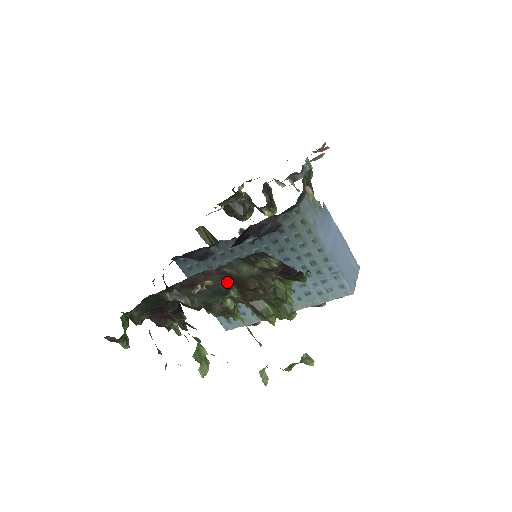
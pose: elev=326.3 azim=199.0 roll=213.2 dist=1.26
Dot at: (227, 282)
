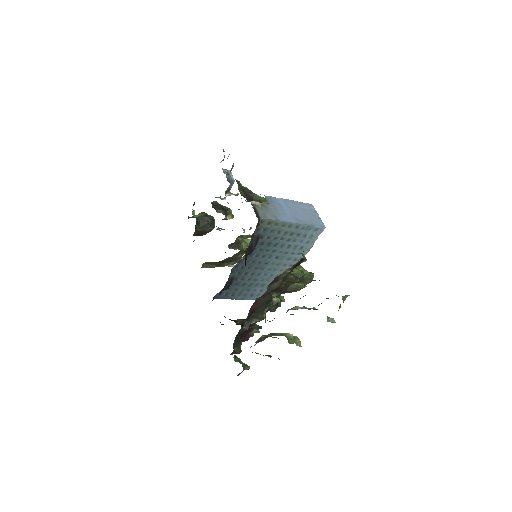
Dot at: (268, 295)
